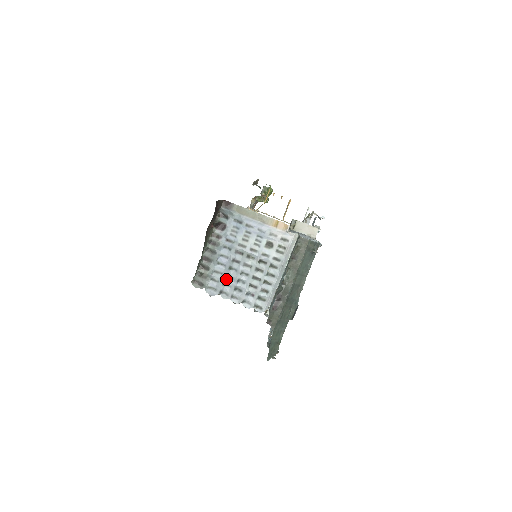
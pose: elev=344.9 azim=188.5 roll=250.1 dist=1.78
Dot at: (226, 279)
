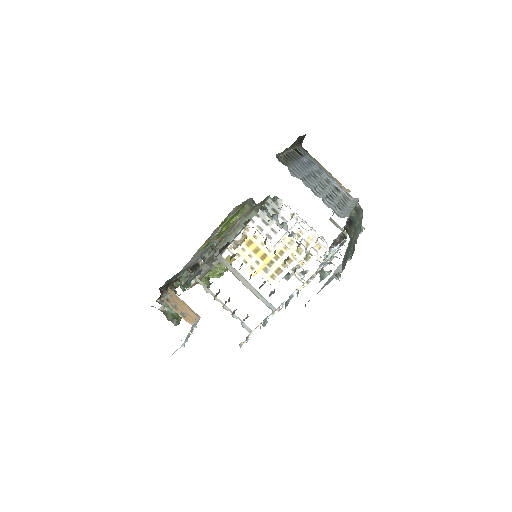
Dot at: (306, 177)
